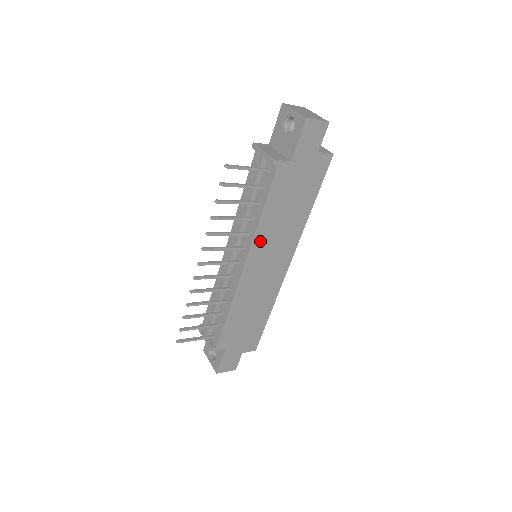
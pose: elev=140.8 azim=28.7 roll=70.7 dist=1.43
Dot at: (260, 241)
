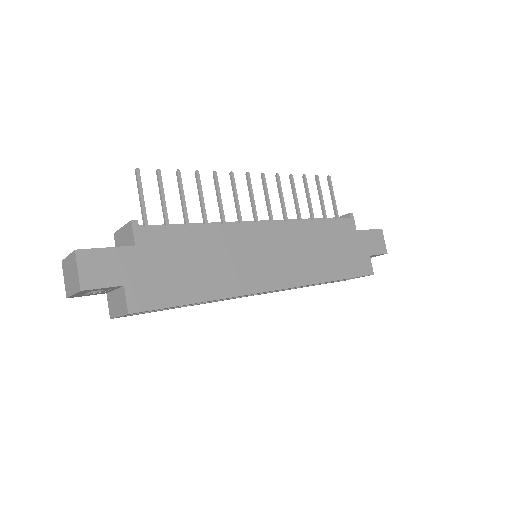
Dot at: (292, 231)
